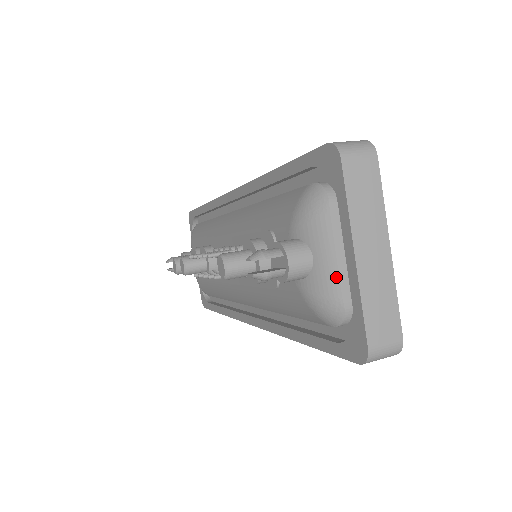
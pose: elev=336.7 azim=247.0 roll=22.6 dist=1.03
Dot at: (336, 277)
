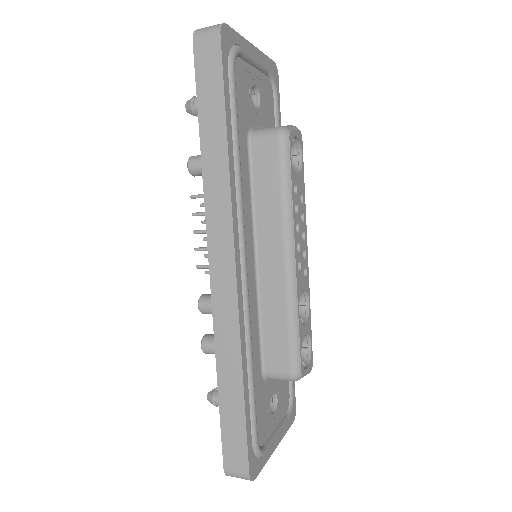
Dot at: occluded
